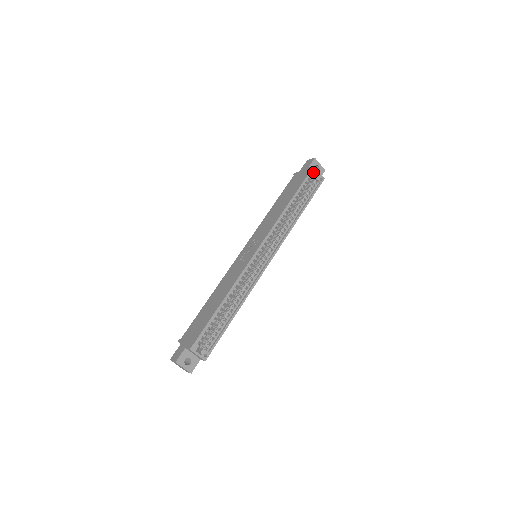
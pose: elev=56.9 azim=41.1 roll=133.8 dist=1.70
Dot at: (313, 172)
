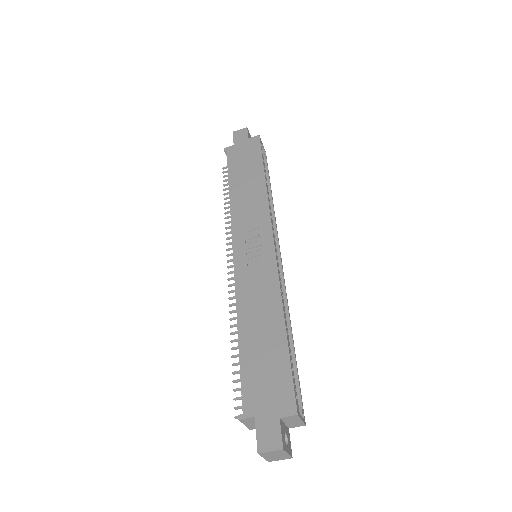
Dot at: (261, 143)
